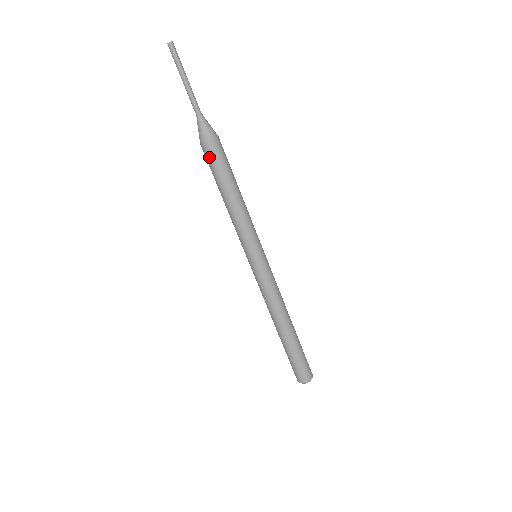
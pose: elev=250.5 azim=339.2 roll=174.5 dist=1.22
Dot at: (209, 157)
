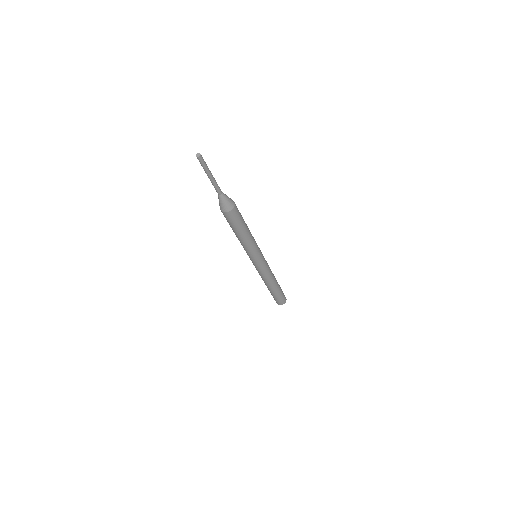
Dot at: (231, 219)
